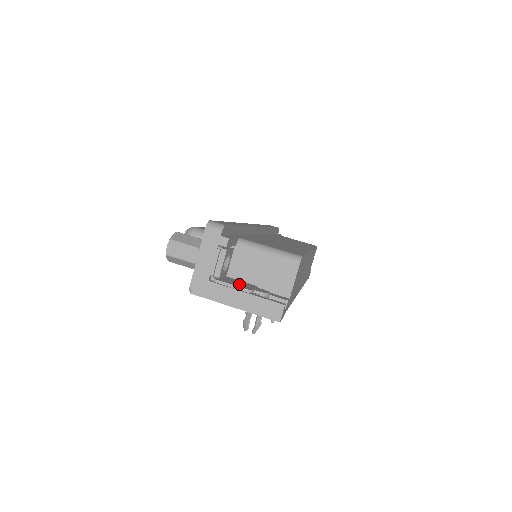
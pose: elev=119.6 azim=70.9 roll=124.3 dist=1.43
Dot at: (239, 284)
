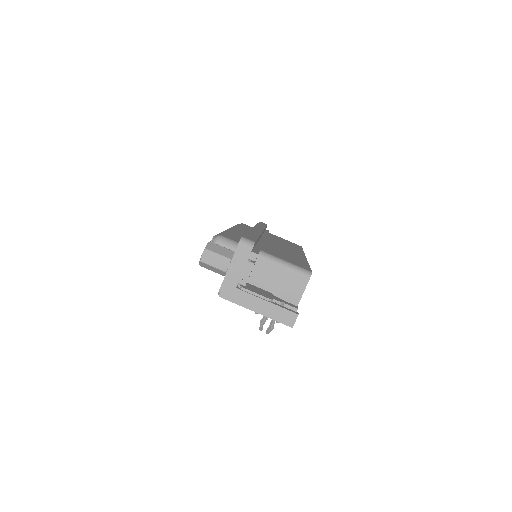
Dot at: (260, 292)
